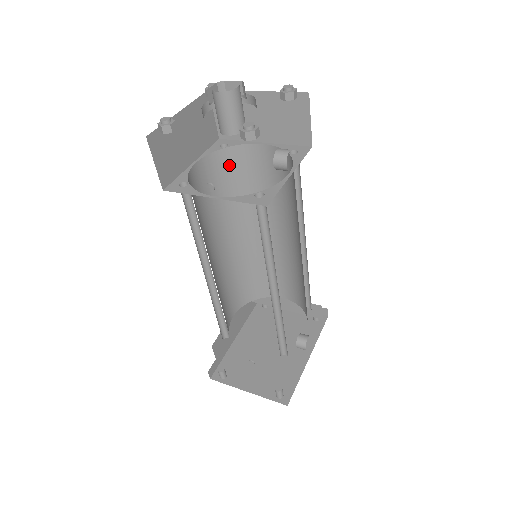
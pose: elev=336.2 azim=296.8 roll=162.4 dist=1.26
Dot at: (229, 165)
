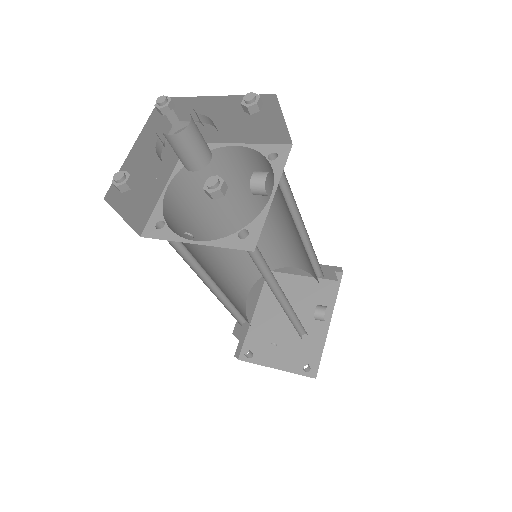
Dot at: (205, 172)
